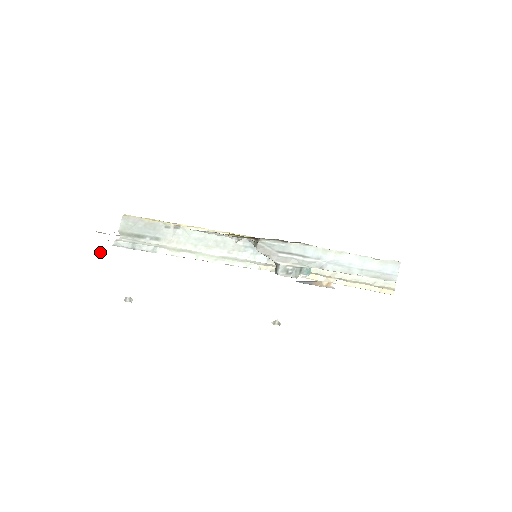
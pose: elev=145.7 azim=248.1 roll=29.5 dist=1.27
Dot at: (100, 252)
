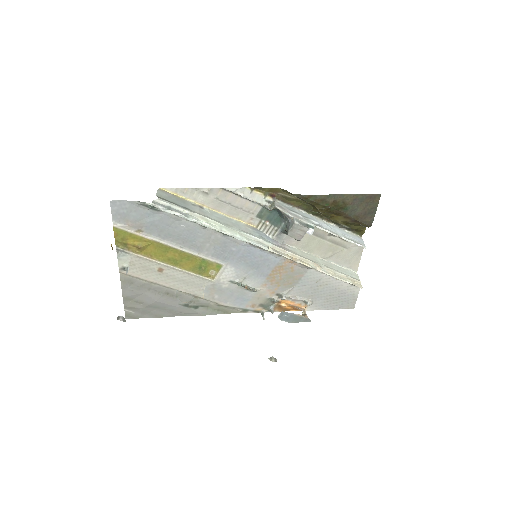
Dot at: (111, 244)
